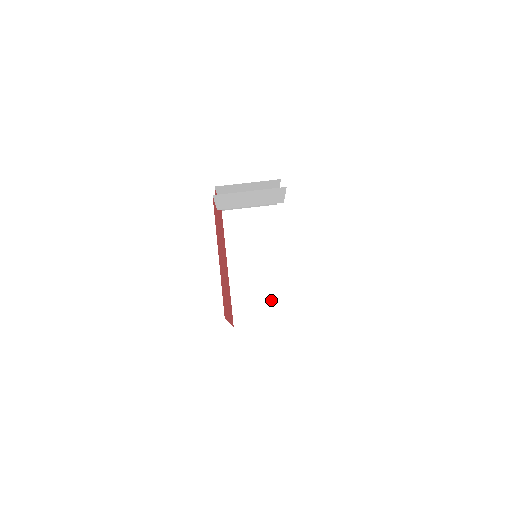
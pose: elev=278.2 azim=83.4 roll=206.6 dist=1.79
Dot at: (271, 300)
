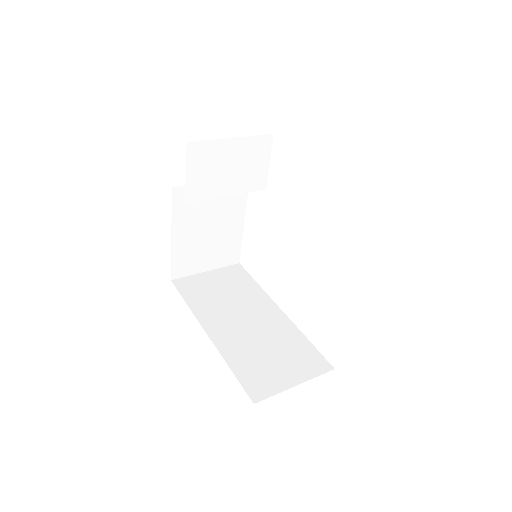
Dot at: (289, 353)
